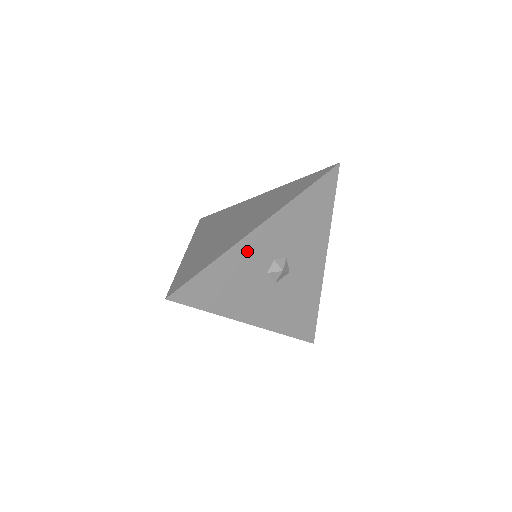
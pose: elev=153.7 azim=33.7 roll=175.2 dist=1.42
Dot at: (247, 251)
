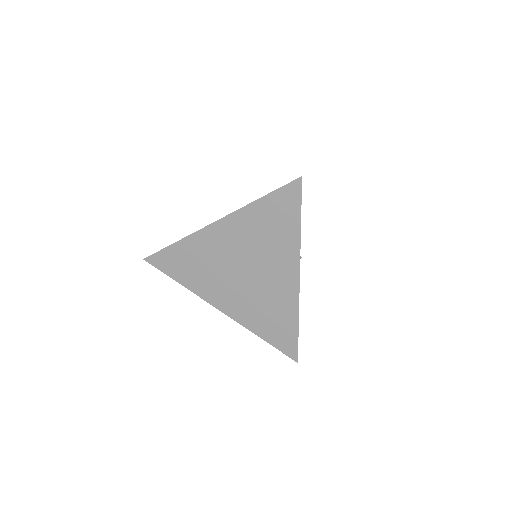
Dot at: occluded
